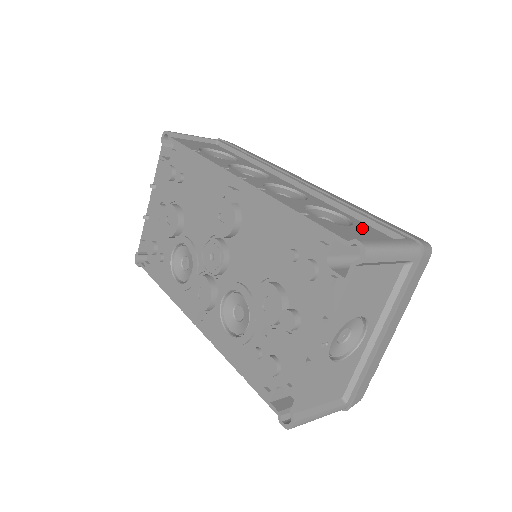
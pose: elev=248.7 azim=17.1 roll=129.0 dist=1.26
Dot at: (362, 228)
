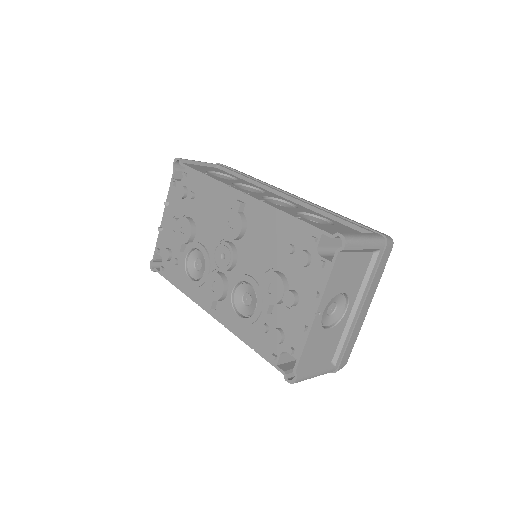
Dot at: (341, 227)
